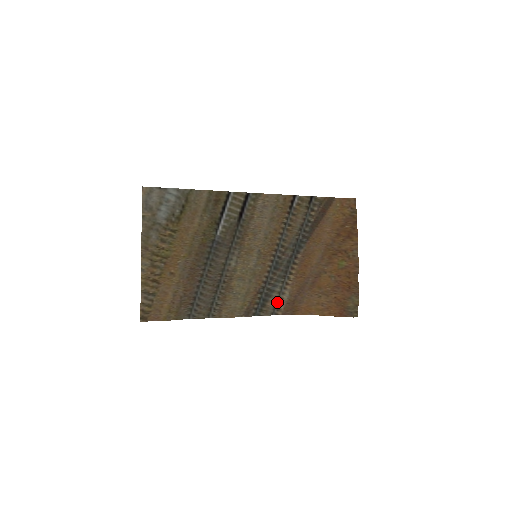
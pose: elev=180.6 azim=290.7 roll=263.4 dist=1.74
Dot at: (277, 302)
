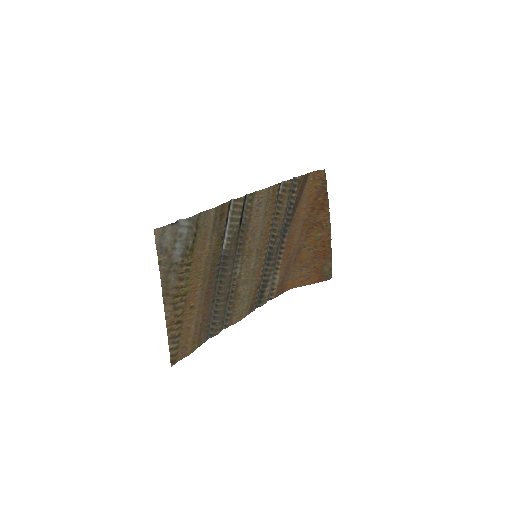
Dot at: (270, 288)
